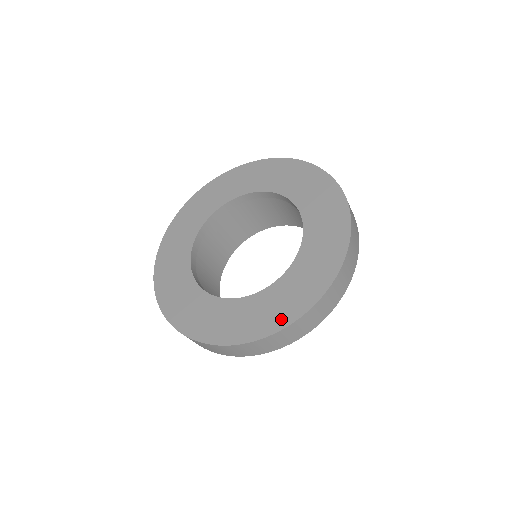
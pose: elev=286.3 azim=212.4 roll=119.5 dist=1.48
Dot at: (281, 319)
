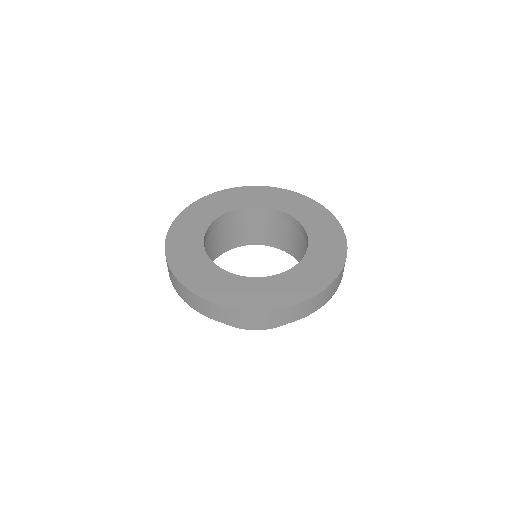
Dot at: (208, 293)
